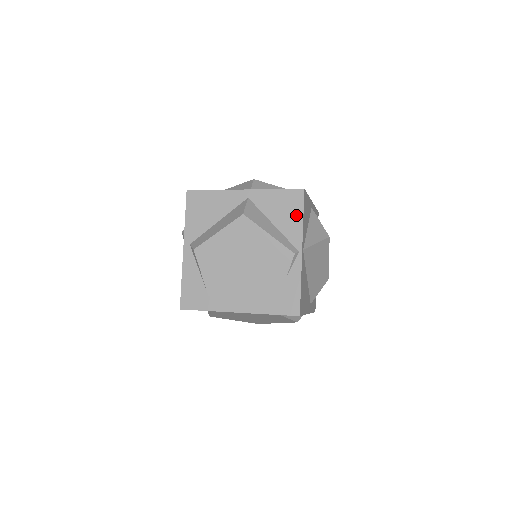
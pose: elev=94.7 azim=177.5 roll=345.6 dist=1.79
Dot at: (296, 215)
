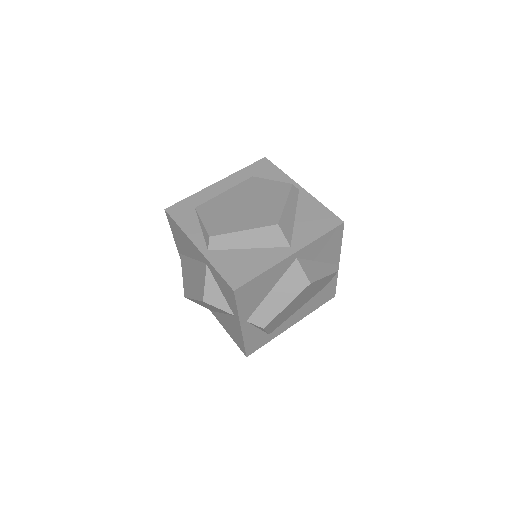
Dot at: (337, 244)
